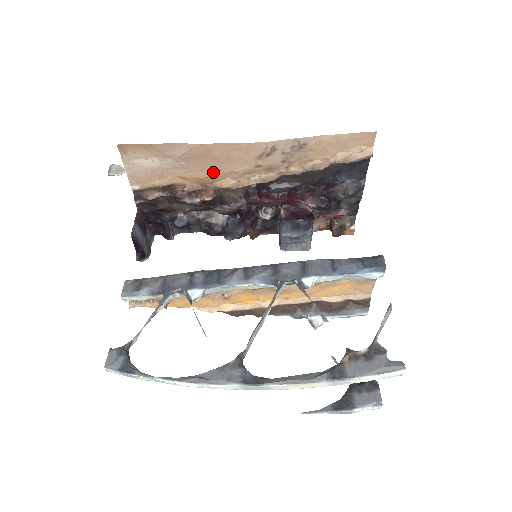
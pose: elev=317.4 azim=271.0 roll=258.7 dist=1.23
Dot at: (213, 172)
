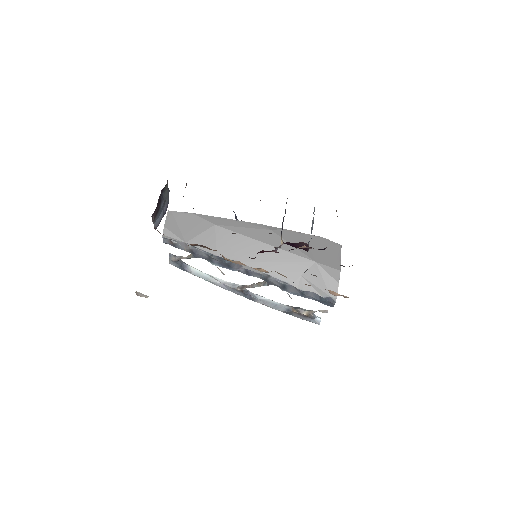
Dot at: occluded
